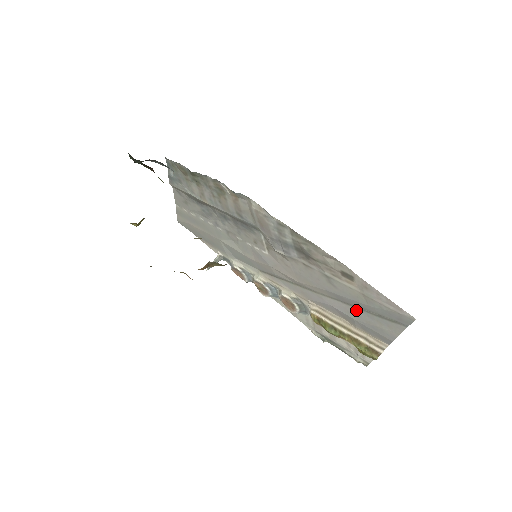
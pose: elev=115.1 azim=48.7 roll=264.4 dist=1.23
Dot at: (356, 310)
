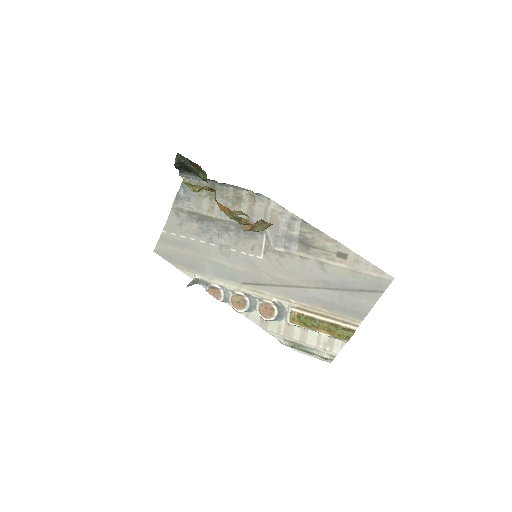
Dot at: (339, 292)
